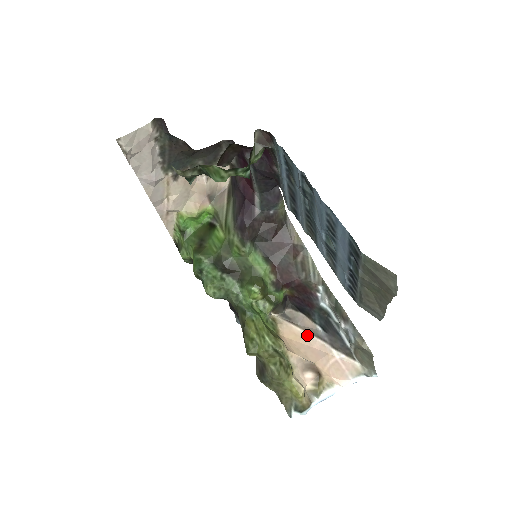
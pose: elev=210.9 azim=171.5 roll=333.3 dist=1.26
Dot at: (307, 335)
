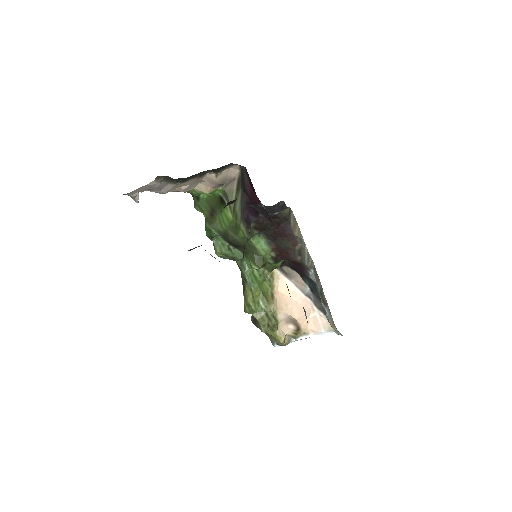
Dot at: (297, 291)
